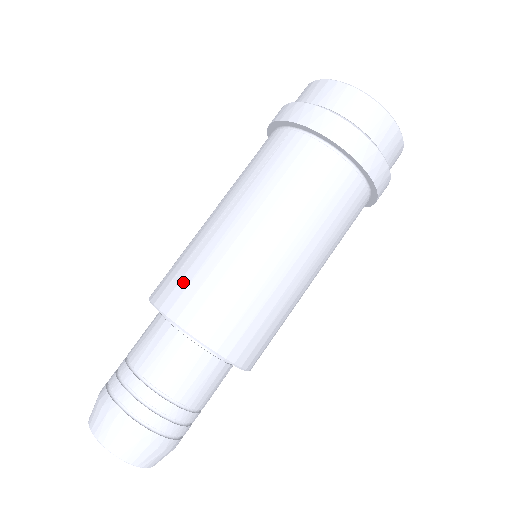
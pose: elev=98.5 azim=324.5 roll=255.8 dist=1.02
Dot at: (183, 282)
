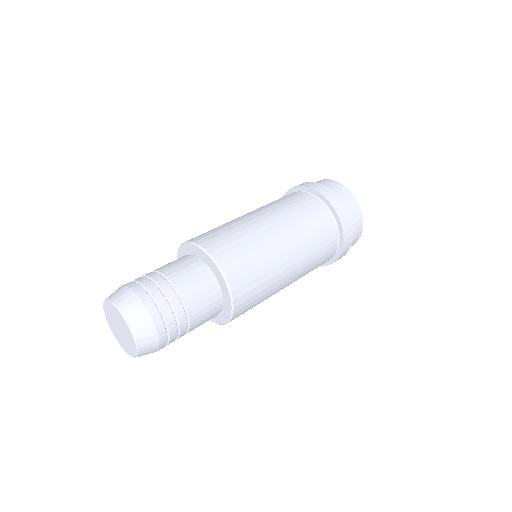
Dot at: (220, 236)
